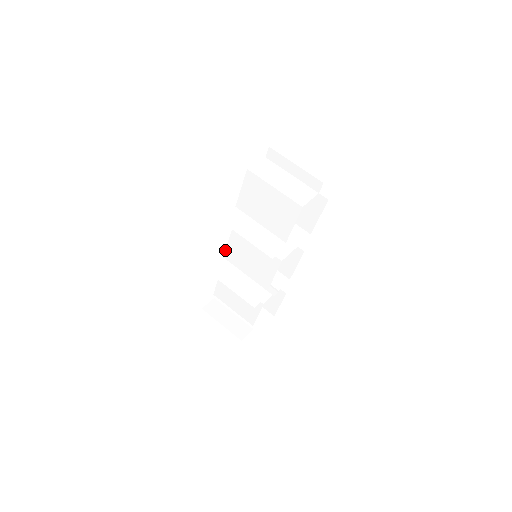
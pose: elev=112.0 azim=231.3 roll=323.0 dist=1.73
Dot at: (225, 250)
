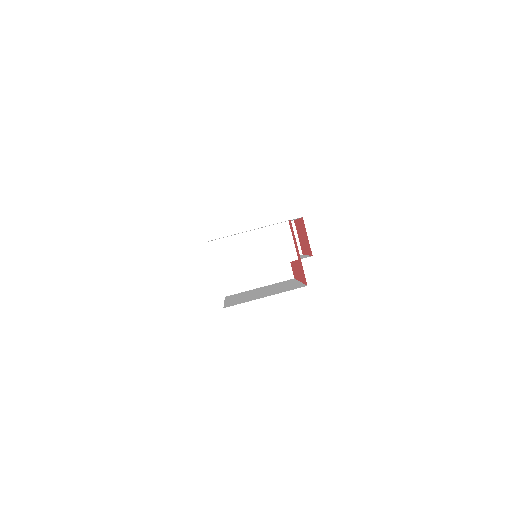
Dot at: occluded
